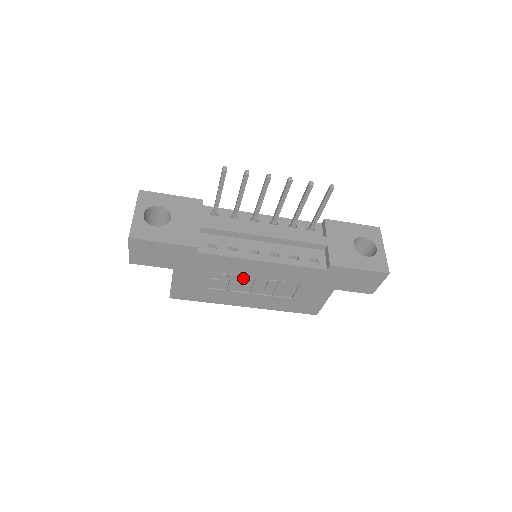
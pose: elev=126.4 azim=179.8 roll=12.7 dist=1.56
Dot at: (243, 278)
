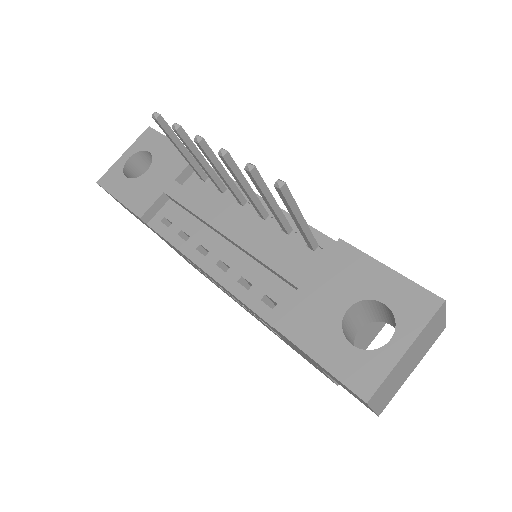
Dot at: occluded
